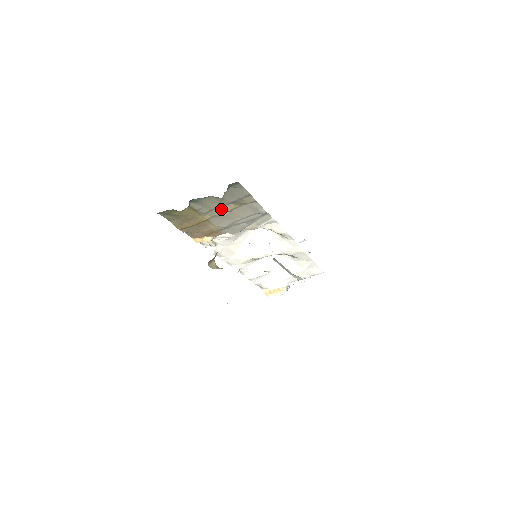
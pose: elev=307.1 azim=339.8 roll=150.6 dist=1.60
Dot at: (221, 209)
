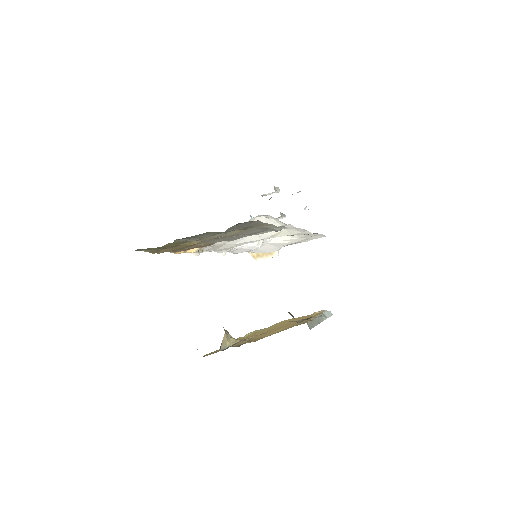
Dot at: (218, 235)
